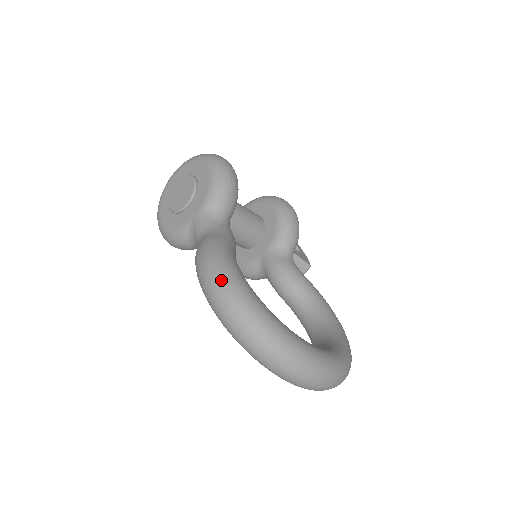
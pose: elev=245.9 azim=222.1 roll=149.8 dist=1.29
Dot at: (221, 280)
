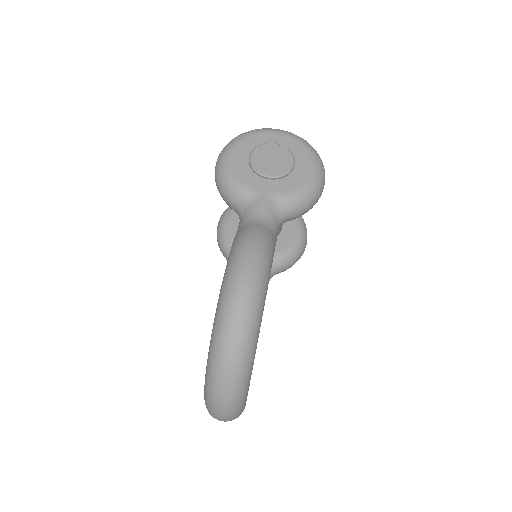
Dot at: (255, 290)
